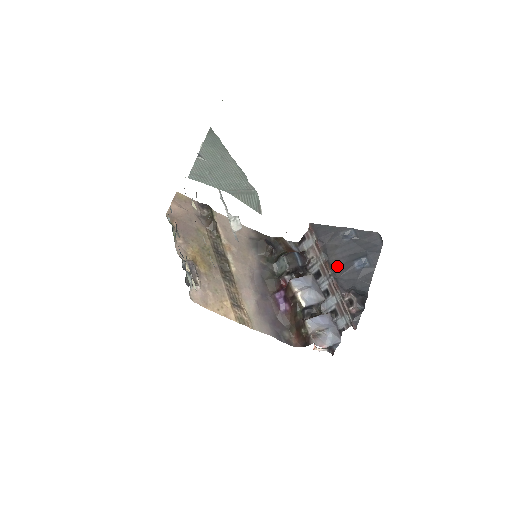
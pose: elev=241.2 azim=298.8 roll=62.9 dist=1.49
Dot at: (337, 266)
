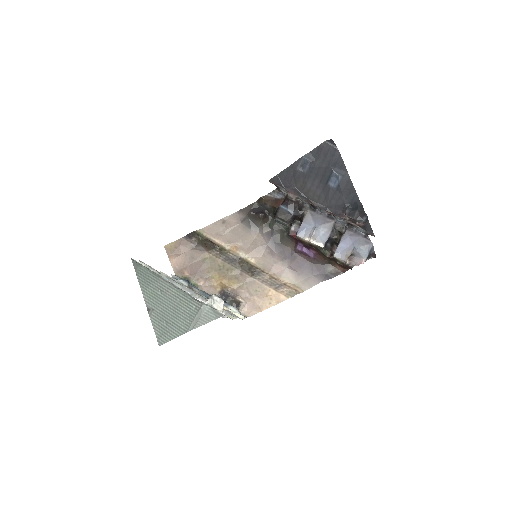
Dot at: (319, 198)
